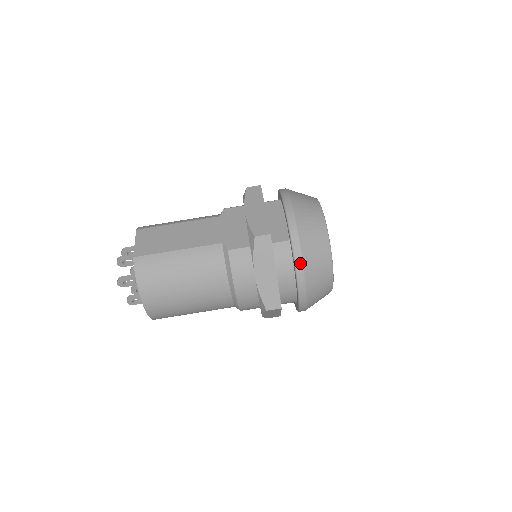
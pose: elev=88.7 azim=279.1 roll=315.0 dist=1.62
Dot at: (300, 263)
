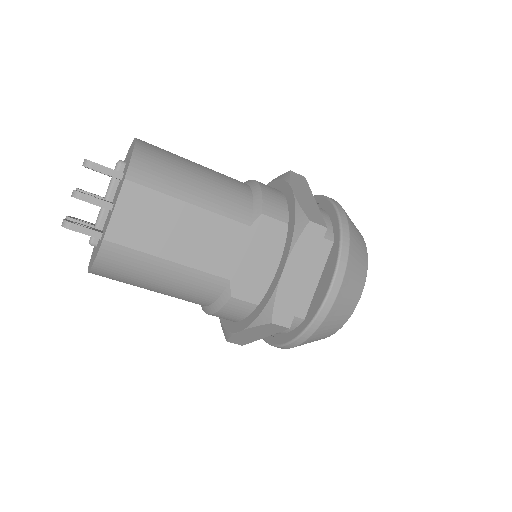
Dot at: (293, 346)
